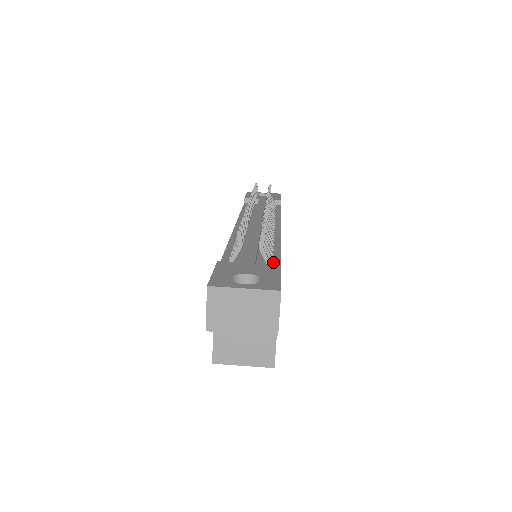
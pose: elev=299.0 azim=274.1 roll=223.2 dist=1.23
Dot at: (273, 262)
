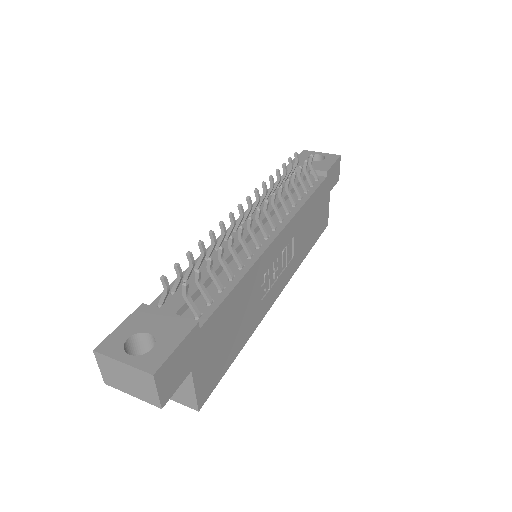
Dot at: (211, 304)
